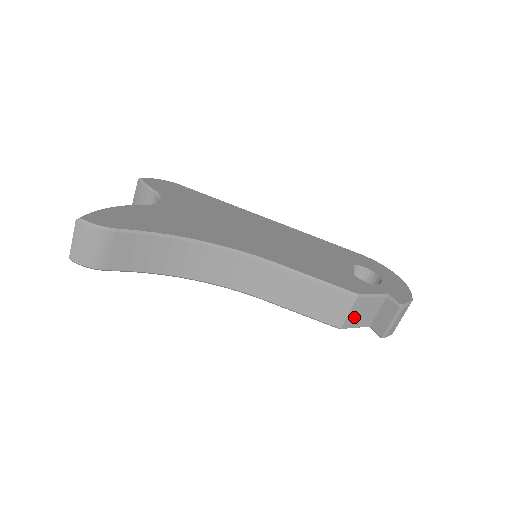
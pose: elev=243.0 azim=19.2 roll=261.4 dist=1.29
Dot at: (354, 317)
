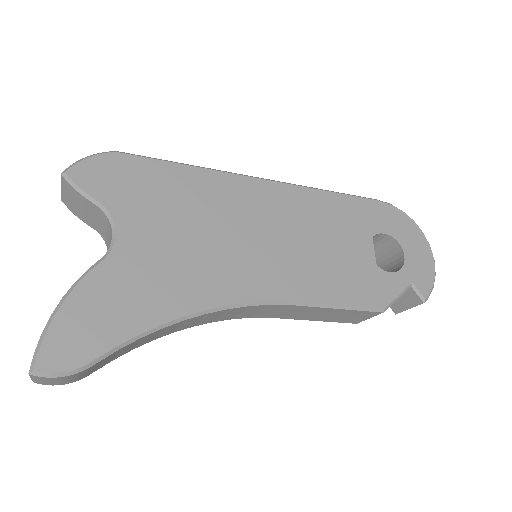
Dot at: occluded
